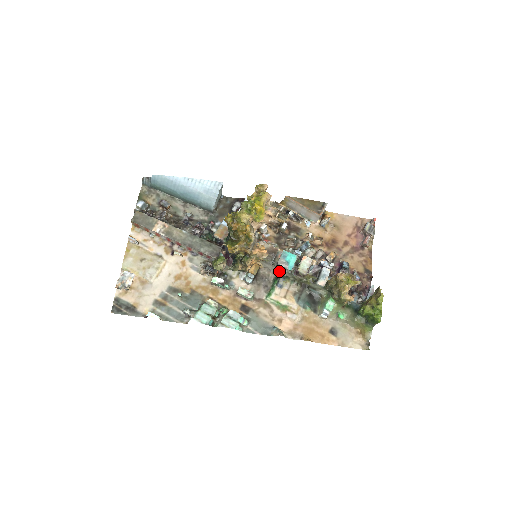
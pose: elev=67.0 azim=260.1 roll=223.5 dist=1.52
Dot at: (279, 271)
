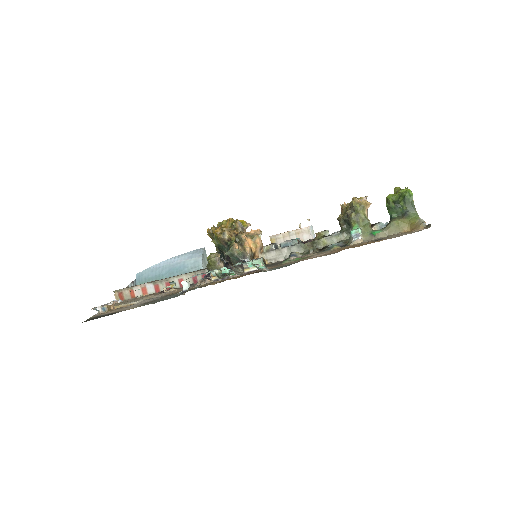
Dot at: (288, 255)
